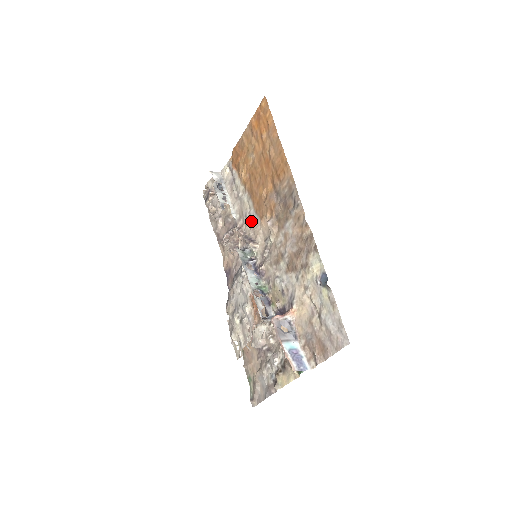
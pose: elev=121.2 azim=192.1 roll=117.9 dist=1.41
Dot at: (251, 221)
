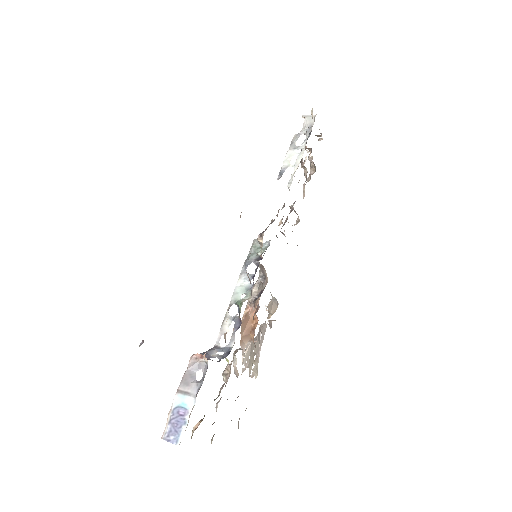
Dot at: occluded
